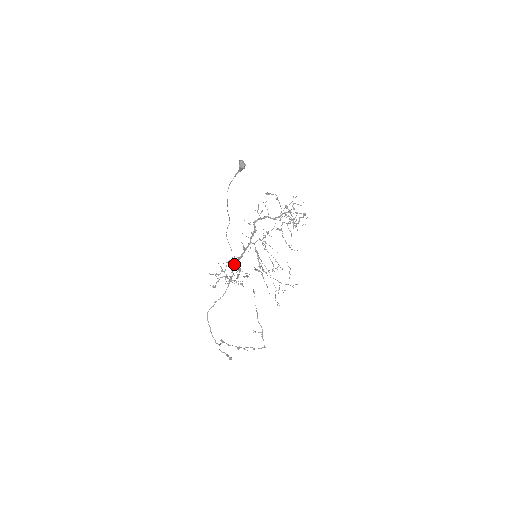
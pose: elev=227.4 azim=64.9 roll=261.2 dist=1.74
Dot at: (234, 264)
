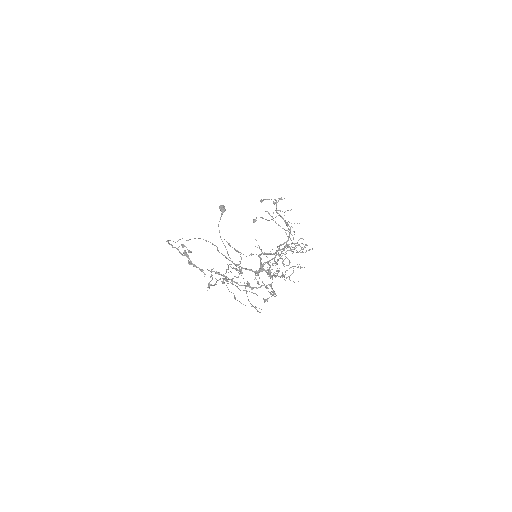
Dot at: (227, 258)
